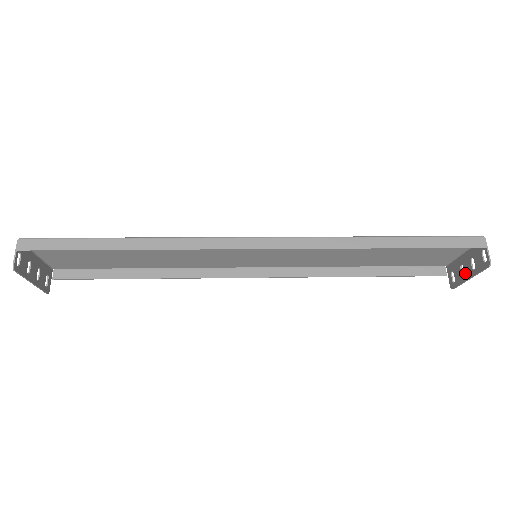
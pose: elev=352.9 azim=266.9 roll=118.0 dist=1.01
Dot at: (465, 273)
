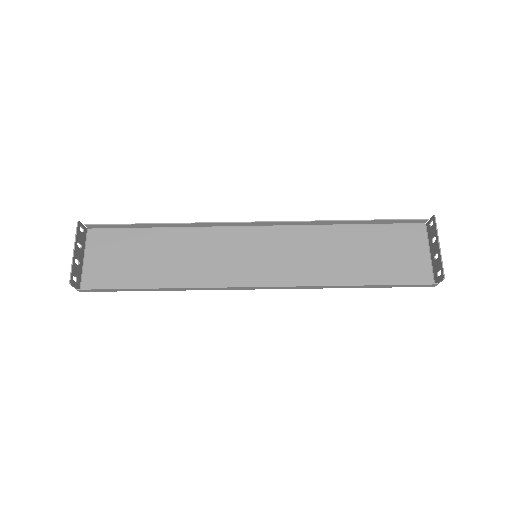
Dot at: (437, 251)
